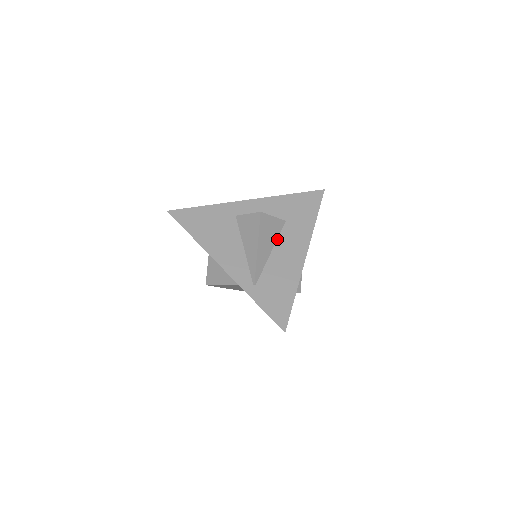
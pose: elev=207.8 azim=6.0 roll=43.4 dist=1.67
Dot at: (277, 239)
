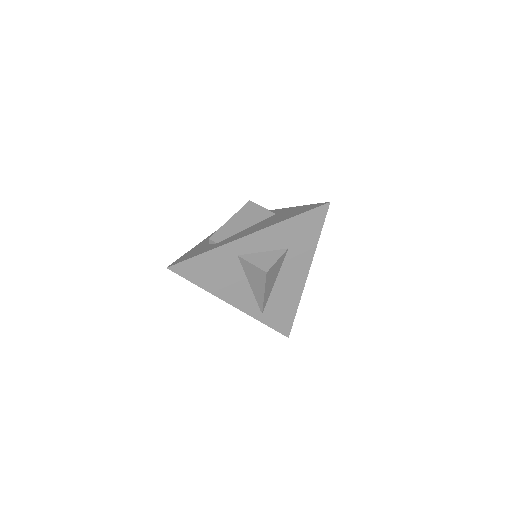
Dot at: (280, 269)
